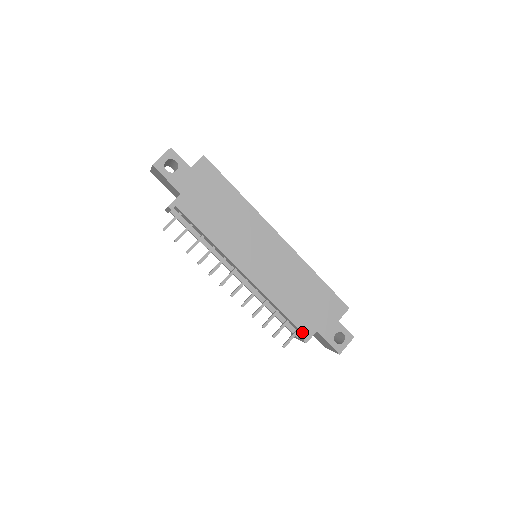
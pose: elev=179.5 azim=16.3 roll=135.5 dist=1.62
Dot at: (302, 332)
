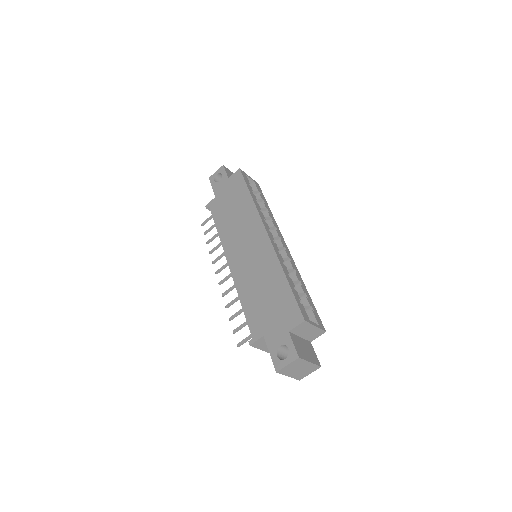
Dot at: (251, 332)
